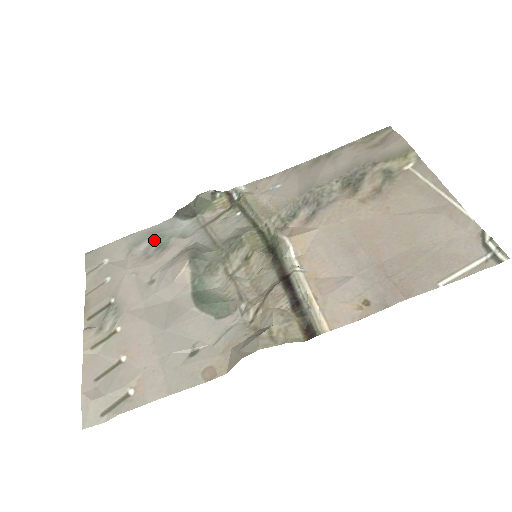
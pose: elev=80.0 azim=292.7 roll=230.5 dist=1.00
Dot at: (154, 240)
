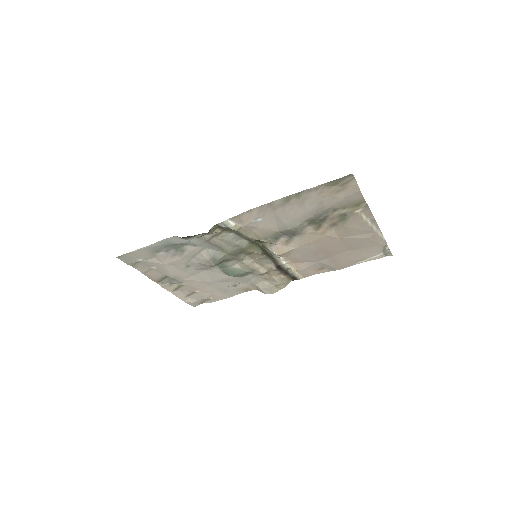
Dot at: (170, 247)
